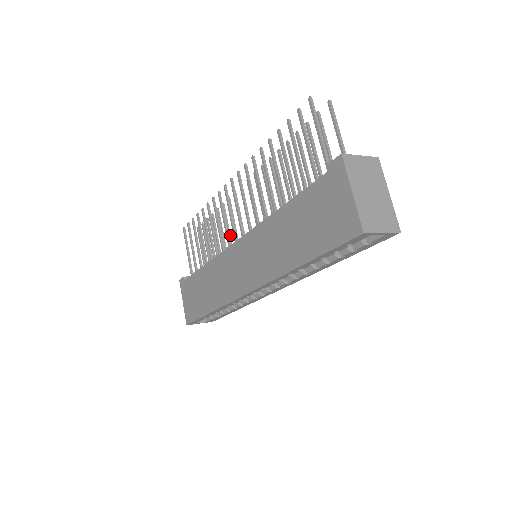
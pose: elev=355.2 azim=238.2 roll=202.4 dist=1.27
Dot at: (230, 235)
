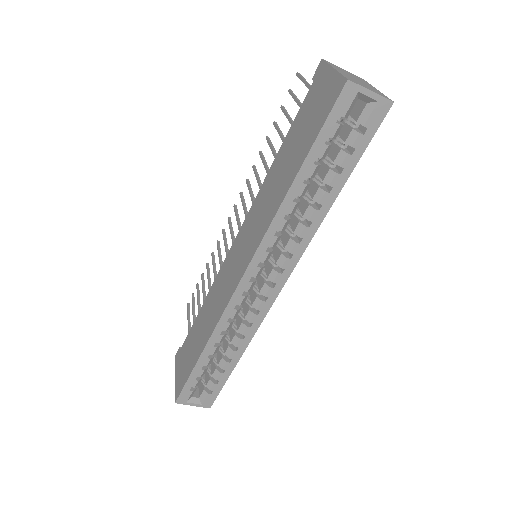
Dot at: occluded
